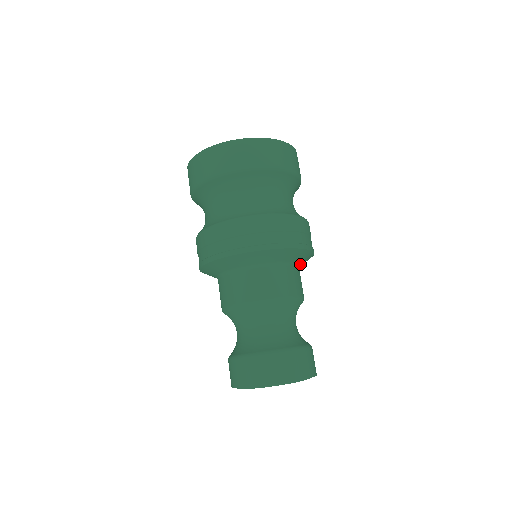
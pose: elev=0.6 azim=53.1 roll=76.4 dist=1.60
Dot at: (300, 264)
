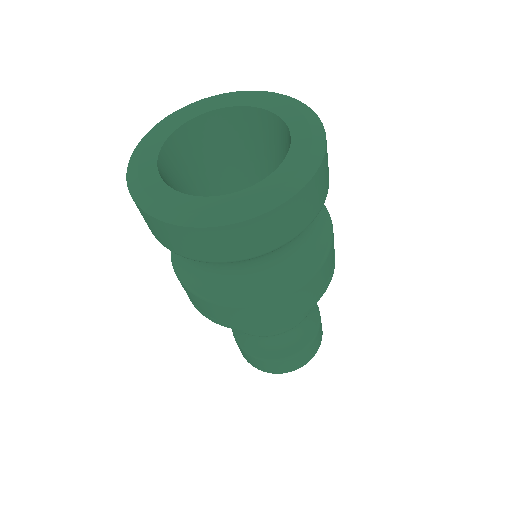
Dot at: occluded
